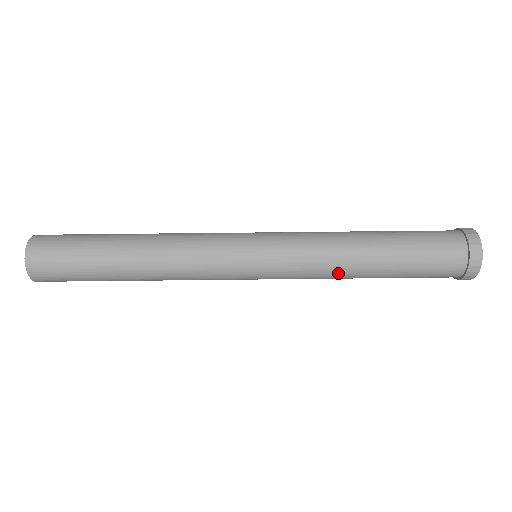
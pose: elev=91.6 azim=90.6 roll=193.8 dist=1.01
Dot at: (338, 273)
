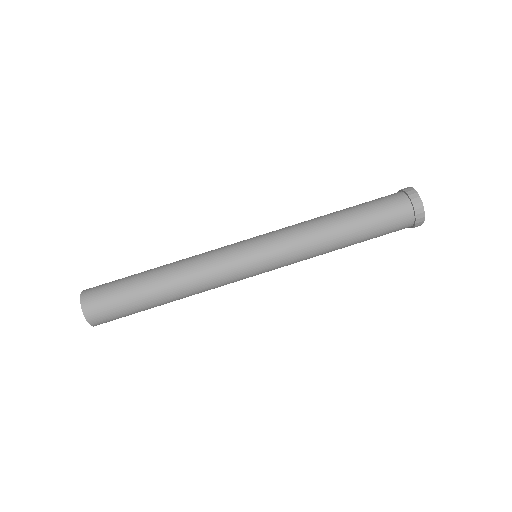
Dot at: (317, 232)
